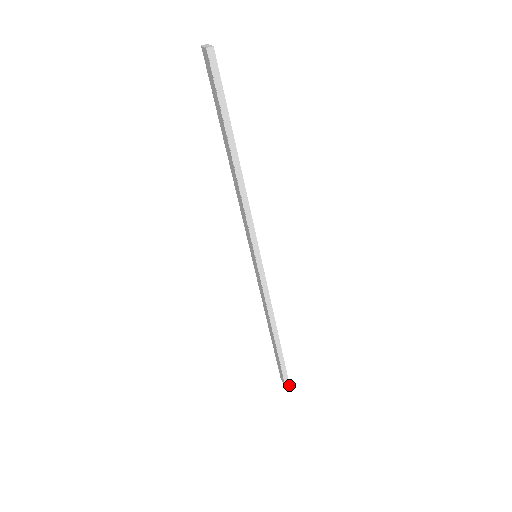
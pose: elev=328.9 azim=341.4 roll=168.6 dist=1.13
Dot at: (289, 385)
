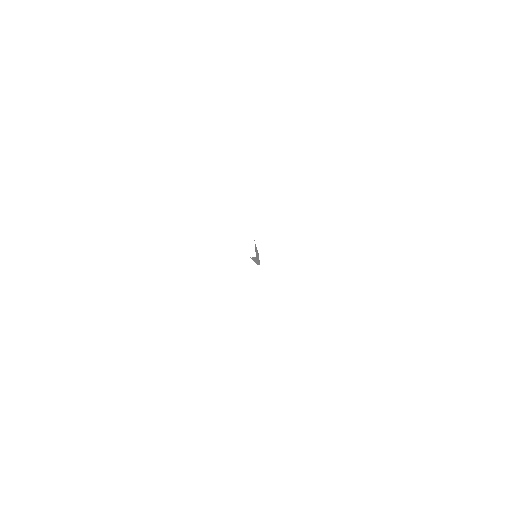
Dot at: (259, 264)
